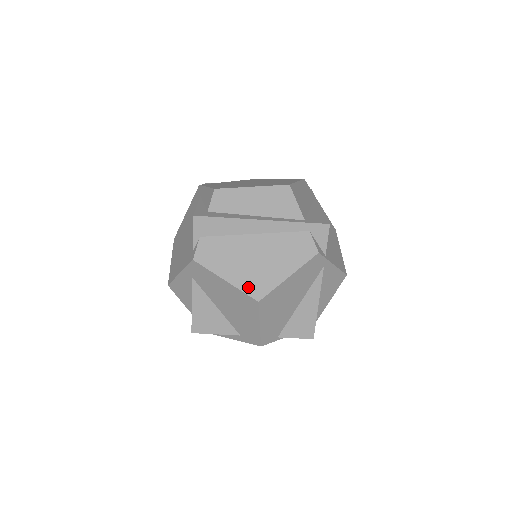
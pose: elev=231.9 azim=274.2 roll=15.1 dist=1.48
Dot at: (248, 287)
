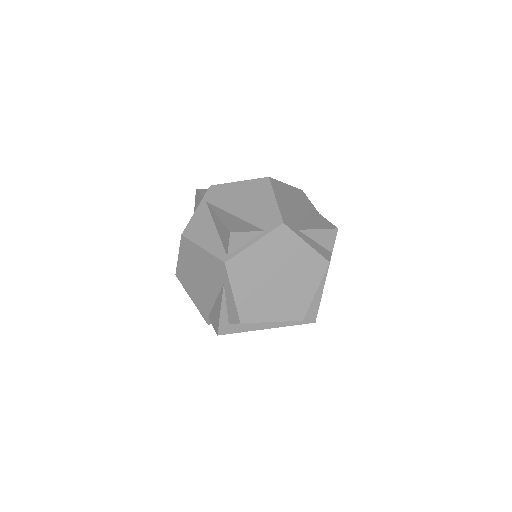
Dot at: occluded
